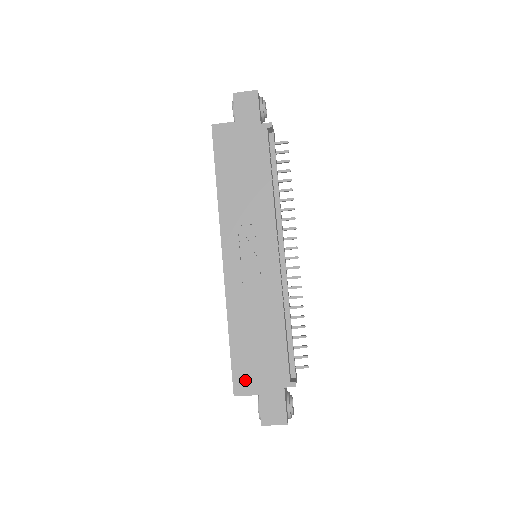
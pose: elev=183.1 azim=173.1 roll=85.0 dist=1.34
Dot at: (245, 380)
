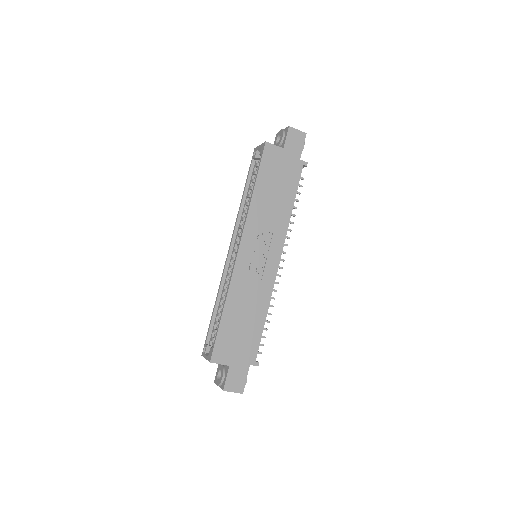
Dot at: (223, 351)
